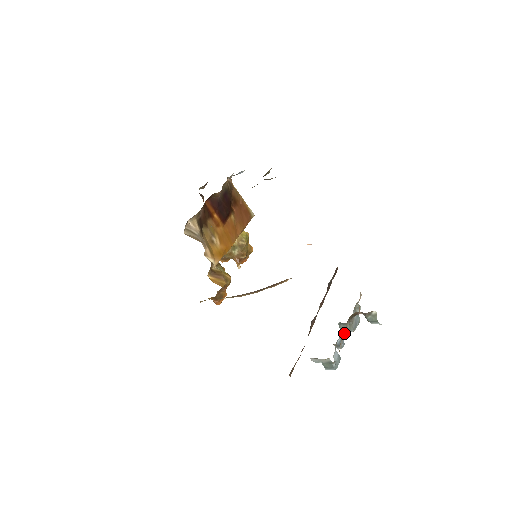
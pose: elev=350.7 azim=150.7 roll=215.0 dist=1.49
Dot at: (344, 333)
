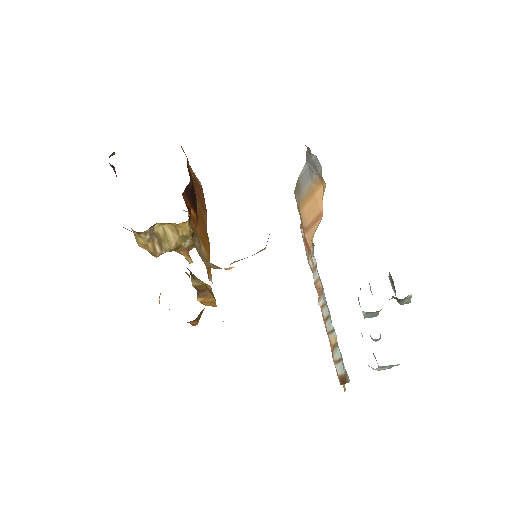
Dot at: occluded
